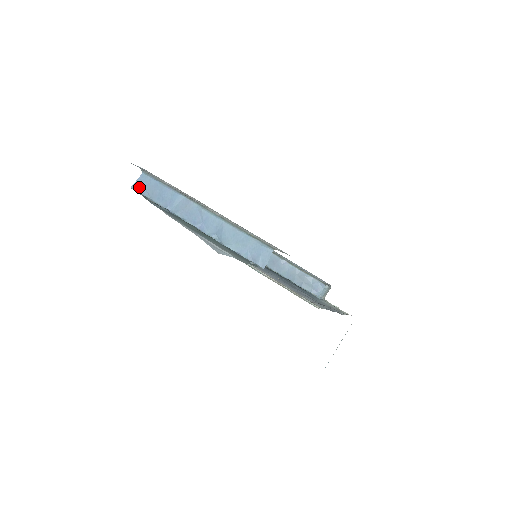
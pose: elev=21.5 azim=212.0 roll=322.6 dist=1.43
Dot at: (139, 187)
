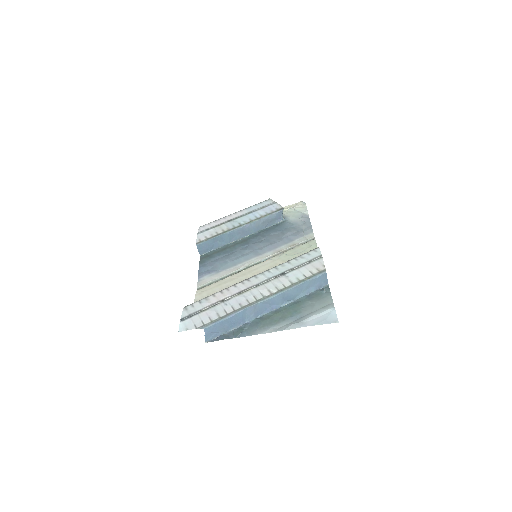
Dot at: (211, 336)
